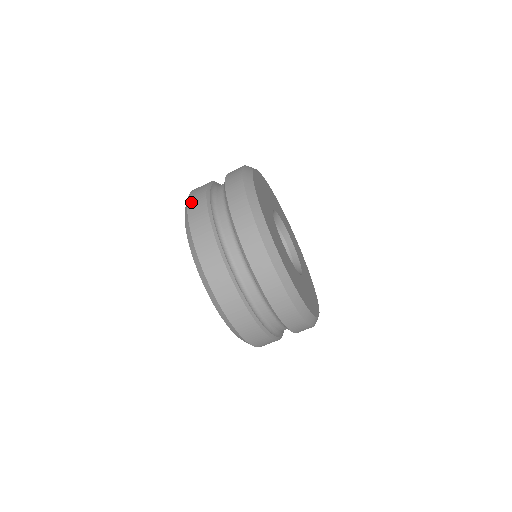
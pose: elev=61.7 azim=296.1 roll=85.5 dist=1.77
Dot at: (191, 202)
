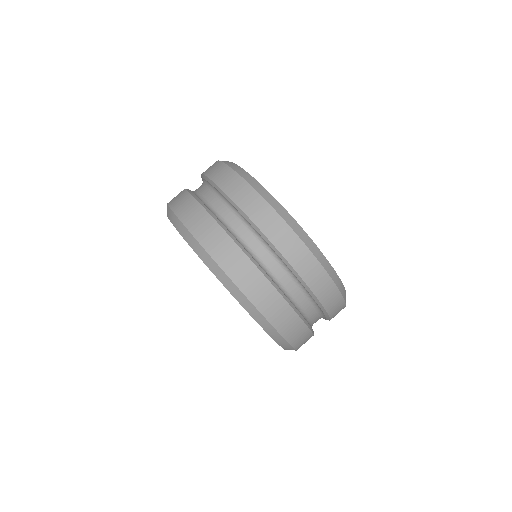
Dot at: (176, 207)
